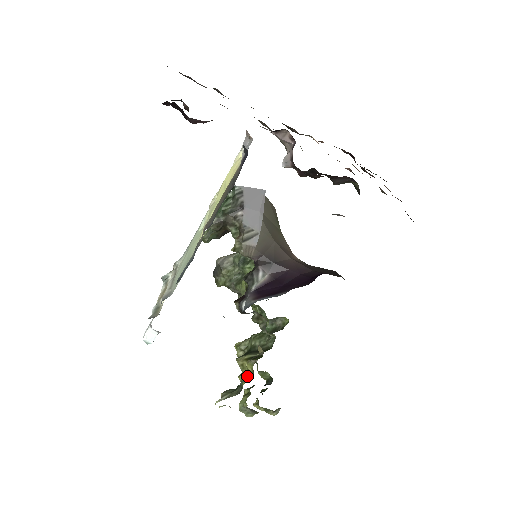
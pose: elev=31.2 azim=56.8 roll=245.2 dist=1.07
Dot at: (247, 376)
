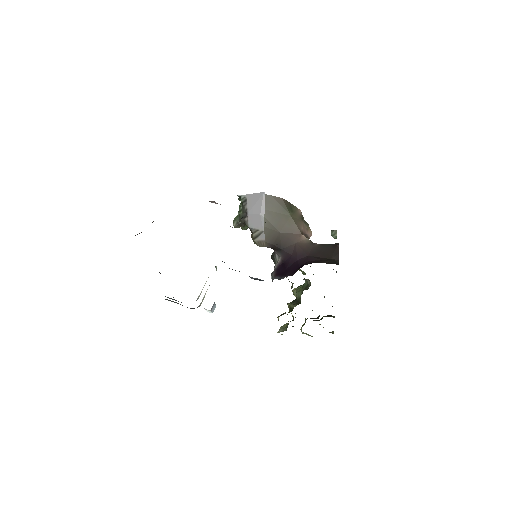
Dot at: (293, 318)
